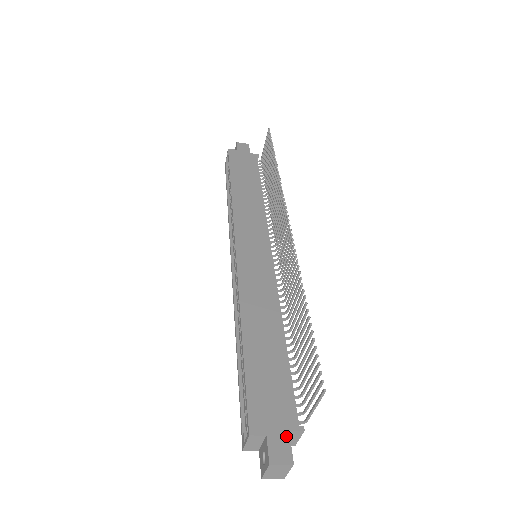
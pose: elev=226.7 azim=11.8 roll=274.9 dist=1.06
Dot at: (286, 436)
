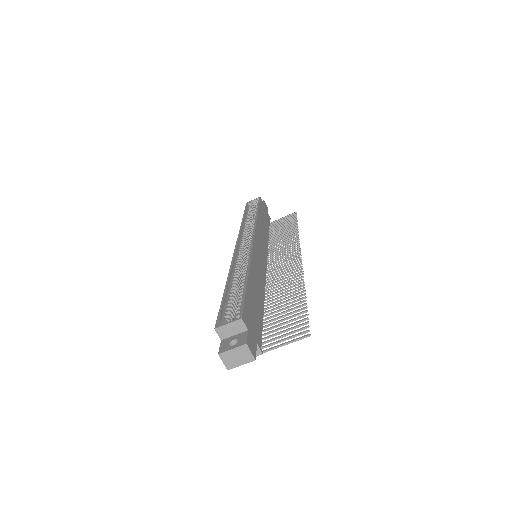
Dot at: (256, 344)
